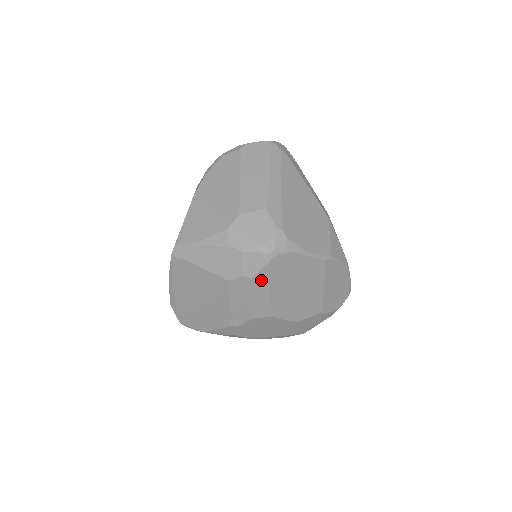
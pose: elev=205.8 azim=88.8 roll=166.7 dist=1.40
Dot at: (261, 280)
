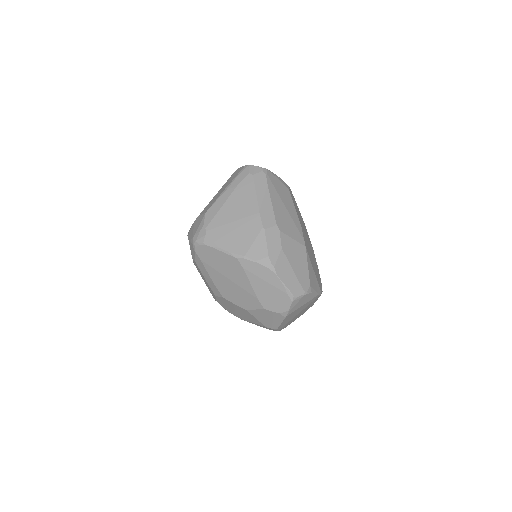
Dot at: (200, 264)
